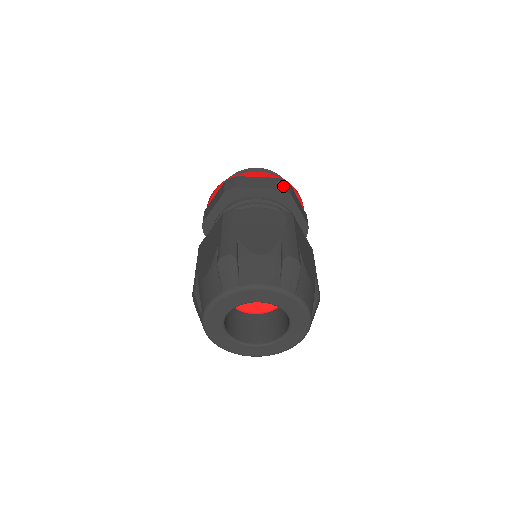
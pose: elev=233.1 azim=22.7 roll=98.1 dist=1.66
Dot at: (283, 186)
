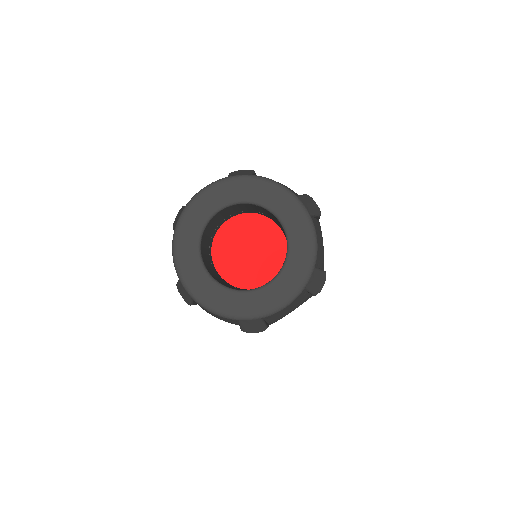
Dot at: occluded
